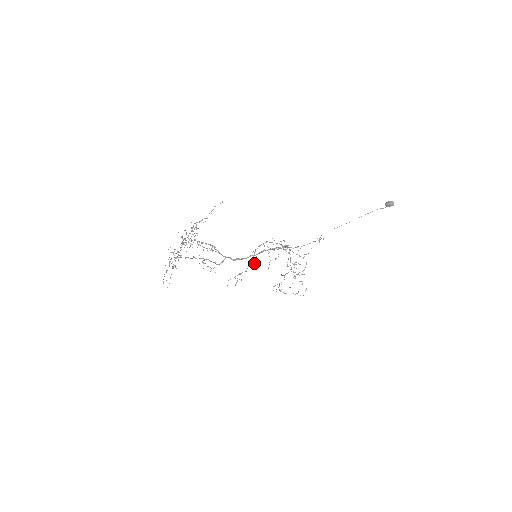
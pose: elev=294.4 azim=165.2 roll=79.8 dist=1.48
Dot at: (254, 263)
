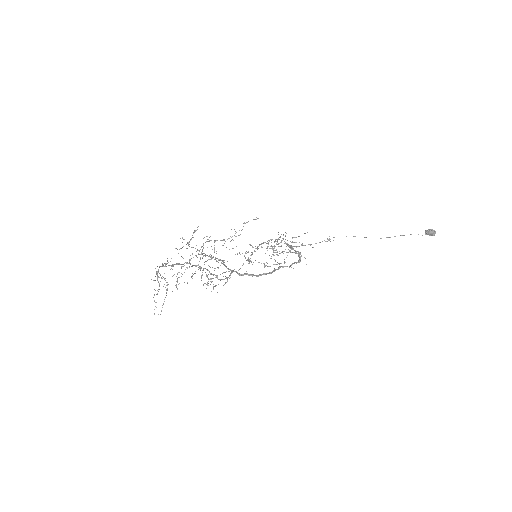
Dot at: occluded
